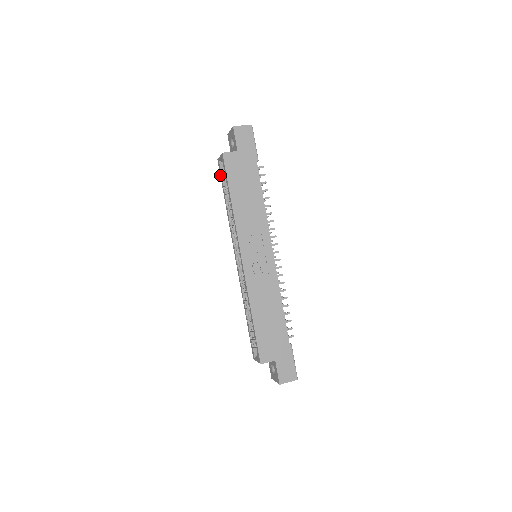
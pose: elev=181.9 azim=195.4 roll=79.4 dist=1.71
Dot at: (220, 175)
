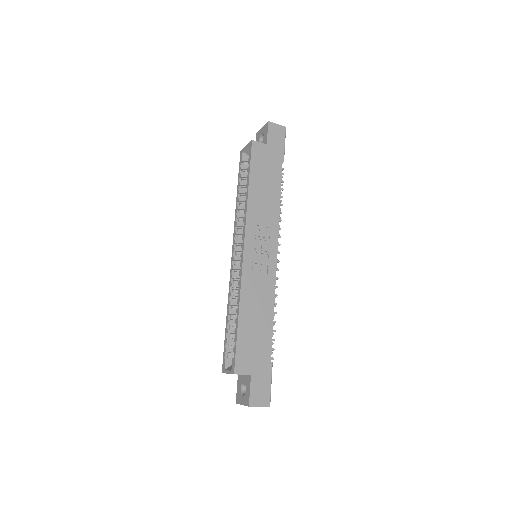
Dot at: (239, 166)
